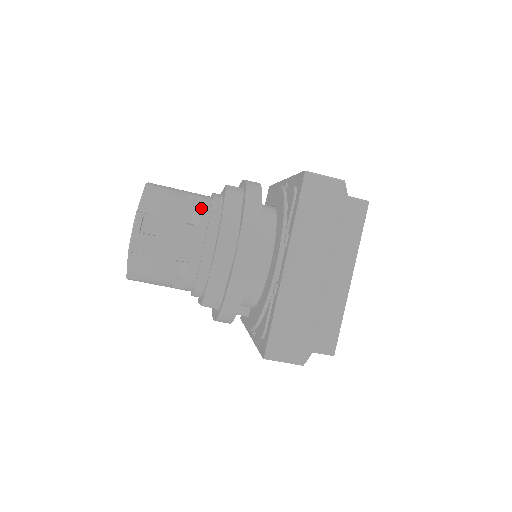
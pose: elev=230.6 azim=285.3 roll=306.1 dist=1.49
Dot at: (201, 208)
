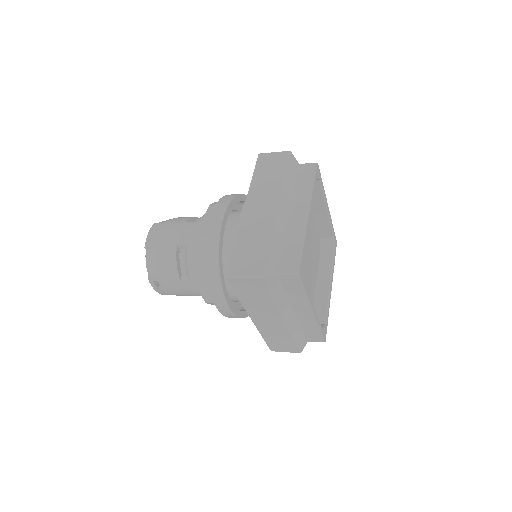
Dot at: (186, 263)
